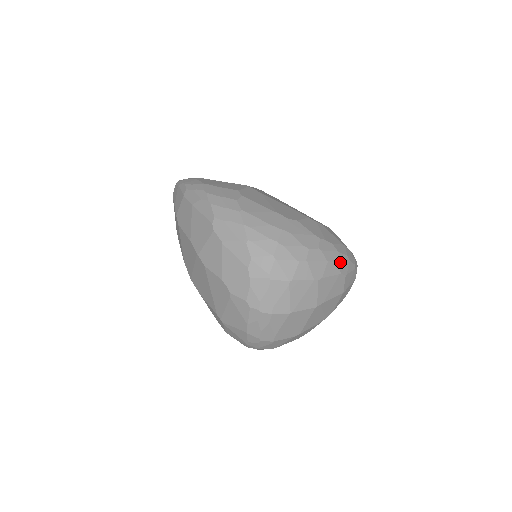
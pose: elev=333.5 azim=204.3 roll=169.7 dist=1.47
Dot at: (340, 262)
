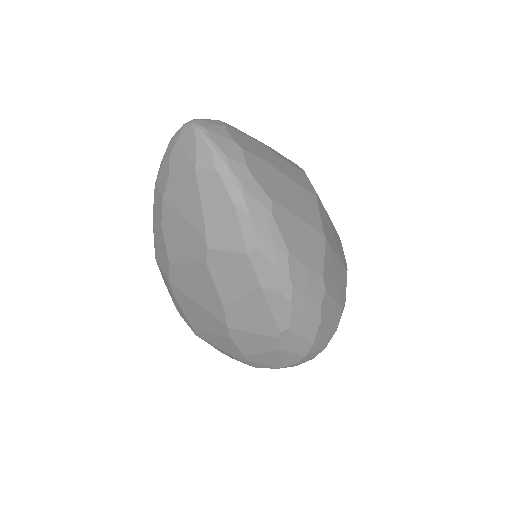
Dot at: occluded
